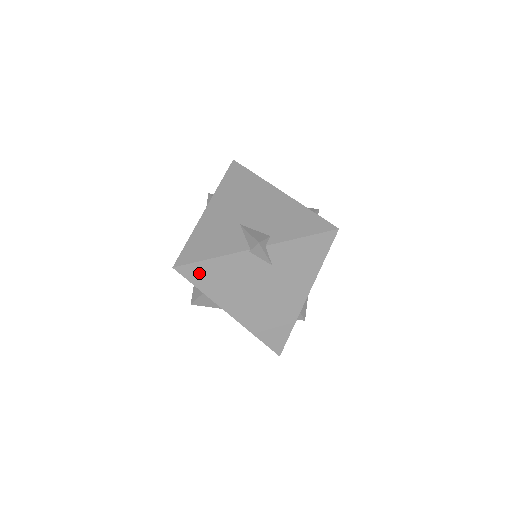
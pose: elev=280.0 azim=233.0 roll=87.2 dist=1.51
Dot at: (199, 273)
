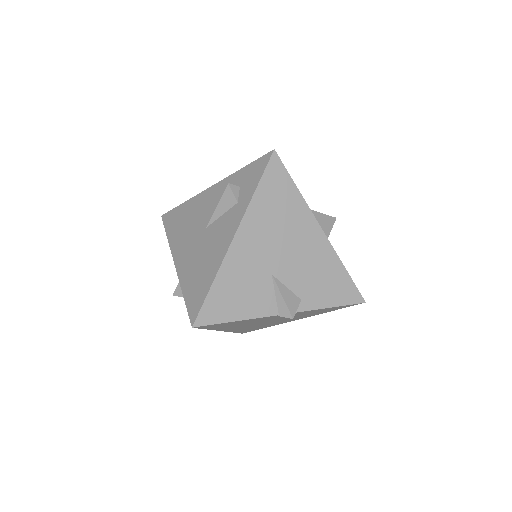
Dot at: (216, 326)
